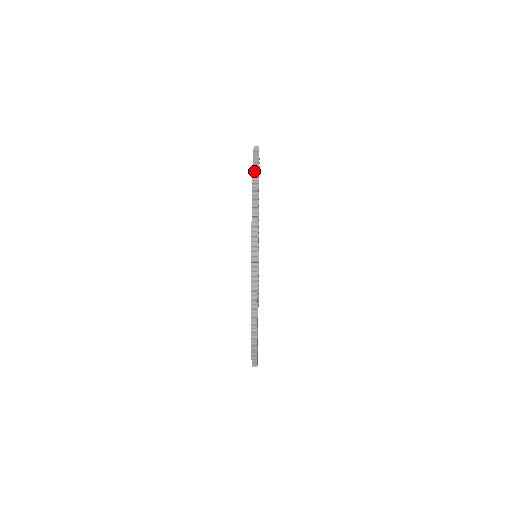
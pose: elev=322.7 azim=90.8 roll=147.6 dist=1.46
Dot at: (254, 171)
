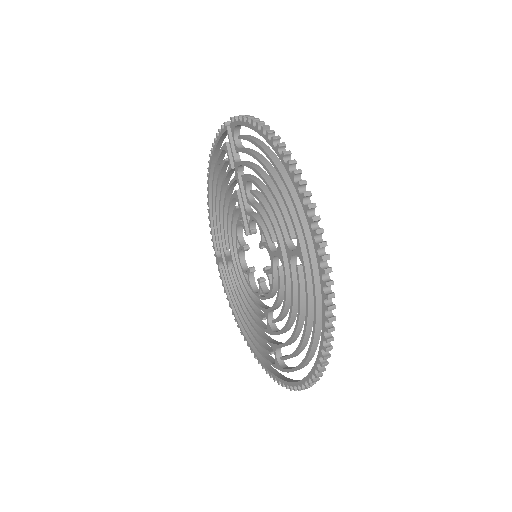
Dot at: (269, 135)
